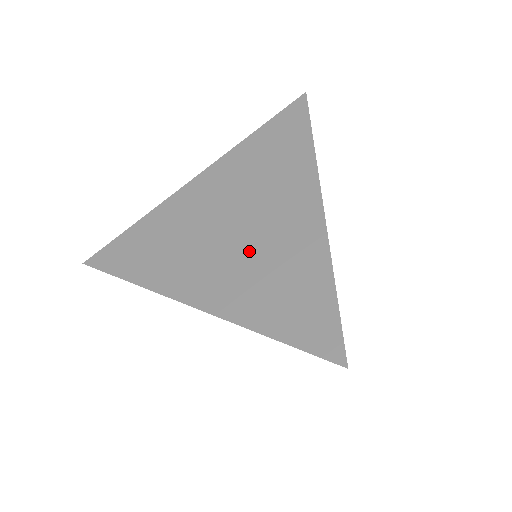
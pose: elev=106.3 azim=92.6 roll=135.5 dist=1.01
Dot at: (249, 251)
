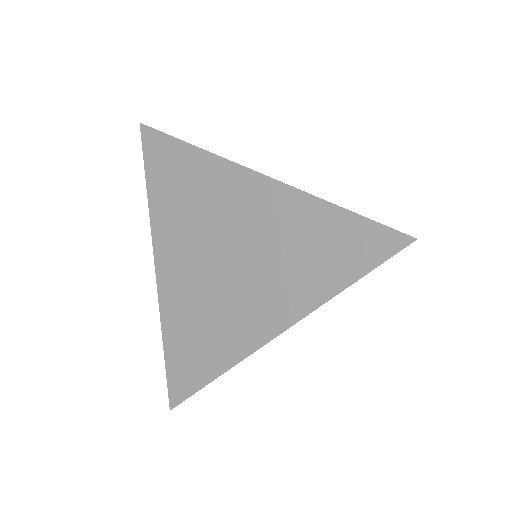
Dot at: (258, 260)
